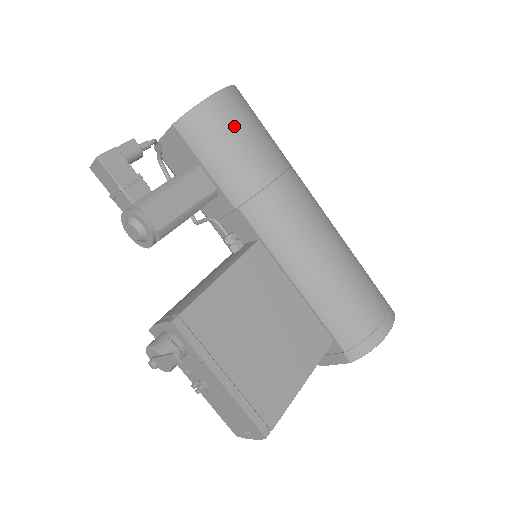
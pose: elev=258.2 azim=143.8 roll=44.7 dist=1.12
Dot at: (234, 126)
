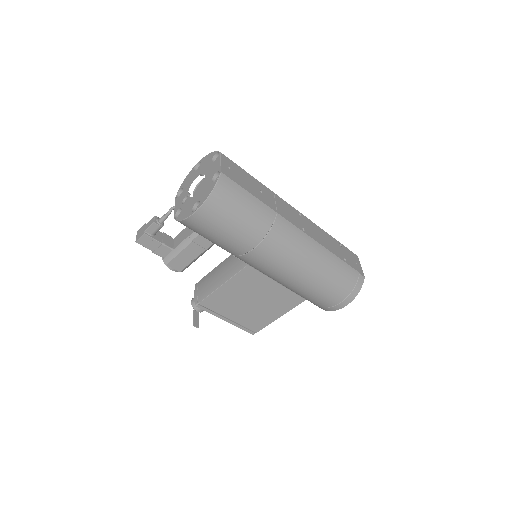
Dot at: (211, 230)
